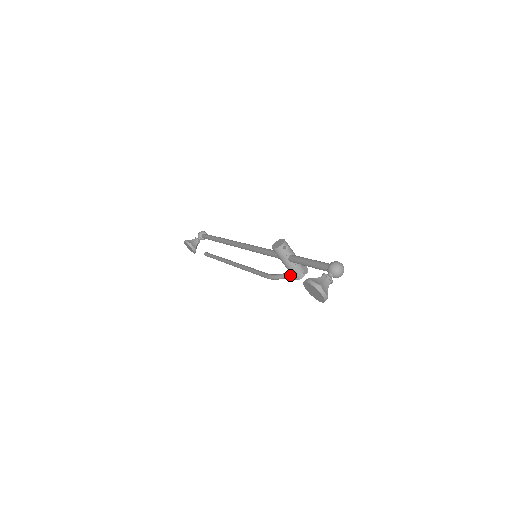
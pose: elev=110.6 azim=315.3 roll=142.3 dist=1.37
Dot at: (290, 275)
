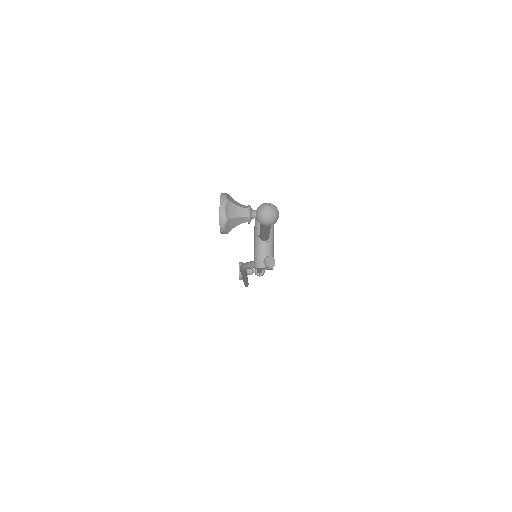
Dot at: occluded
